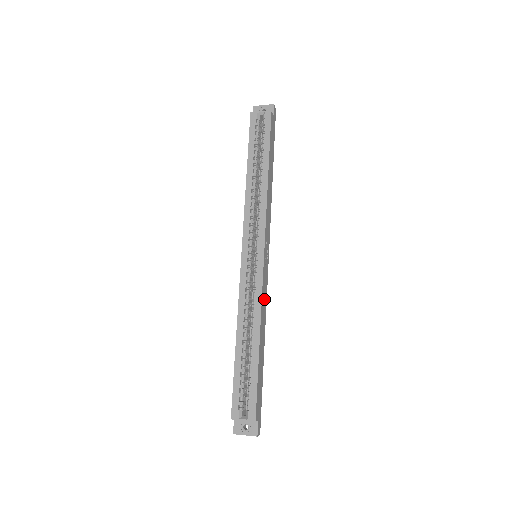
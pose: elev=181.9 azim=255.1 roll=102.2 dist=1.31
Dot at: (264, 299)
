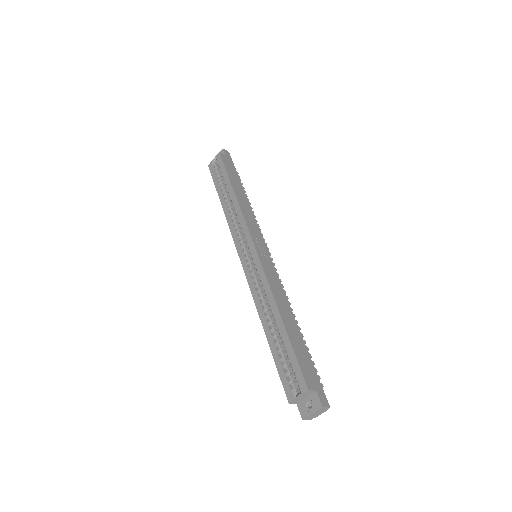
Dot at: (274, 282)
